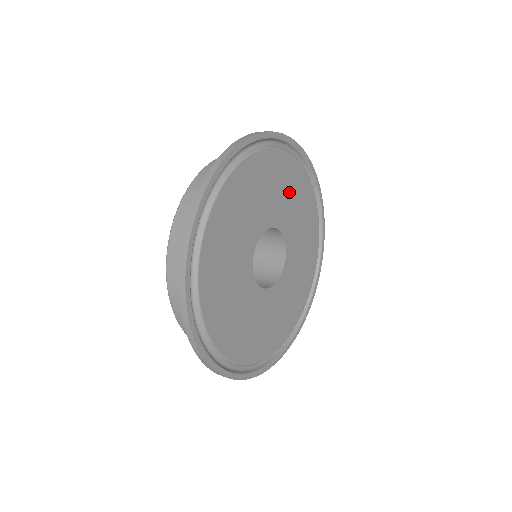
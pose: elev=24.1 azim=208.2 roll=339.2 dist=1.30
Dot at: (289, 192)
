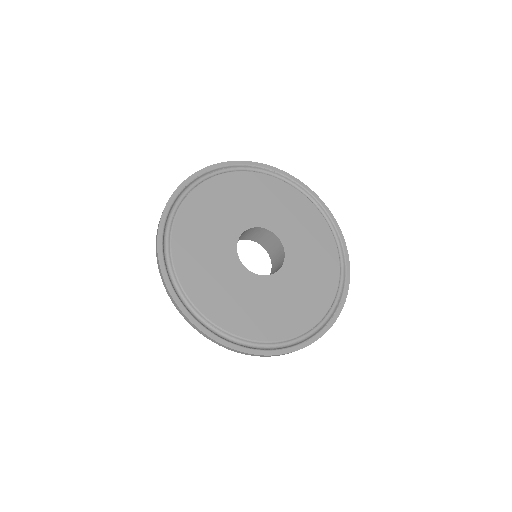
Dot at: (240, 197)
